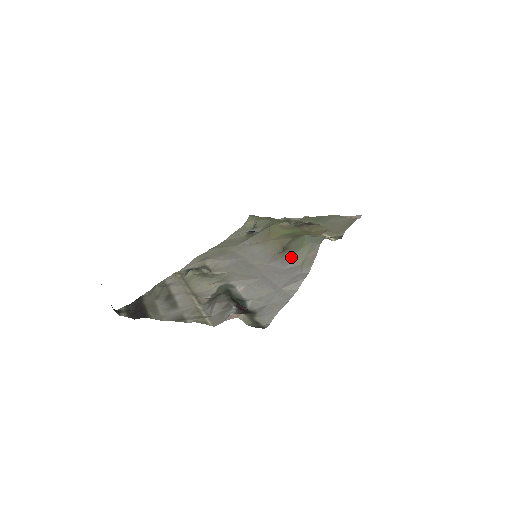
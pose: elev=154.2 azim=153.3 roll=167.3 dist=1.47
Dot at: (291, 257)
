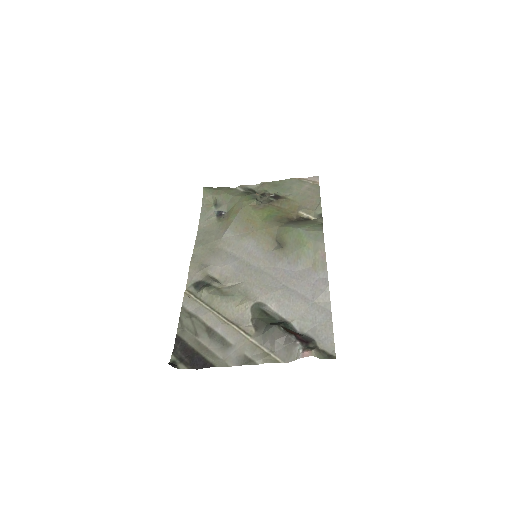
Dot at: (297, 257)
